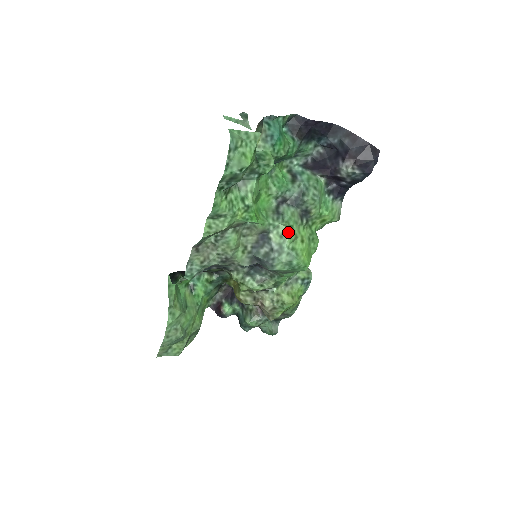
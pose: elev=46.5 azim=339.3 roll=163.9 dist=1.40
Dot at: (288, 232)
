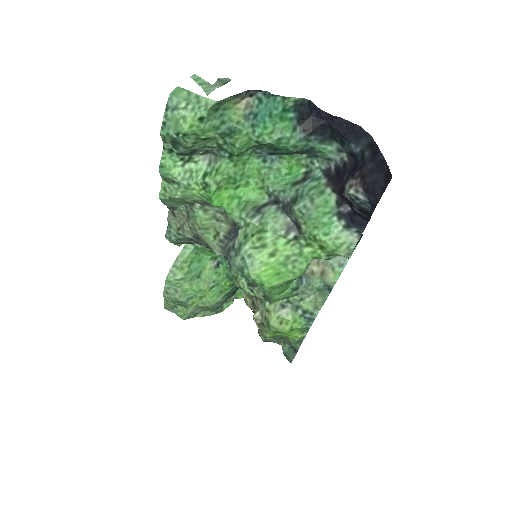
Dot at: (253, 235)
